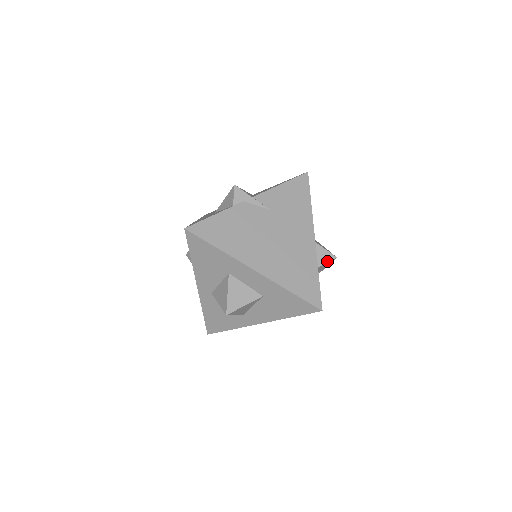
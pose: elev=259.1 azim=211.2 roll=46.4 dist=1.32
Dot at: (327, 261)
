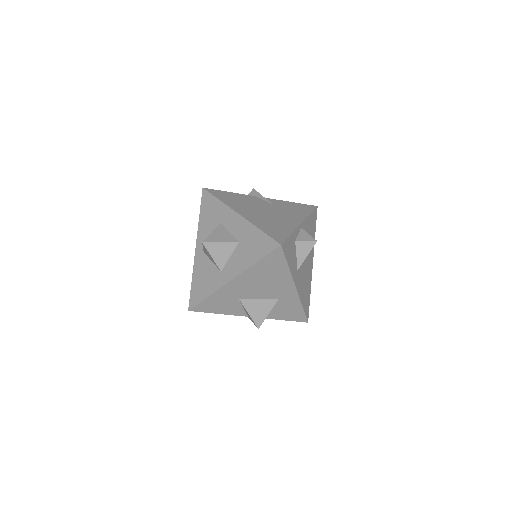
Dot at: (307, 240)
